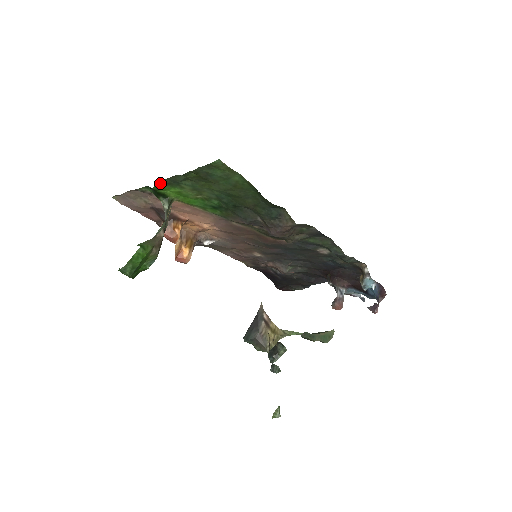
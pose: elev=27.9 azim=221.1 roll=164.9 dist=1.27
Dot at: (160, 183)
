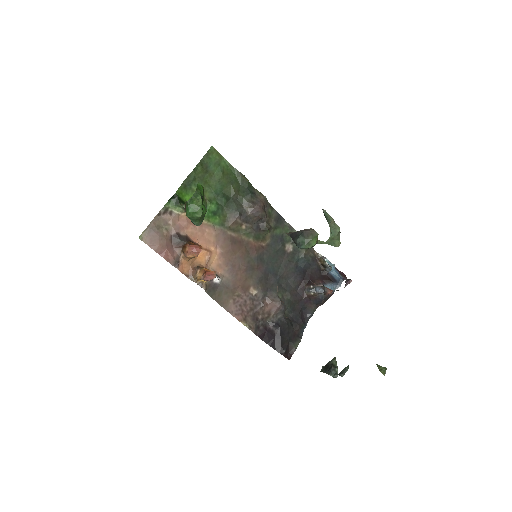
Dot at: (180, 187)
